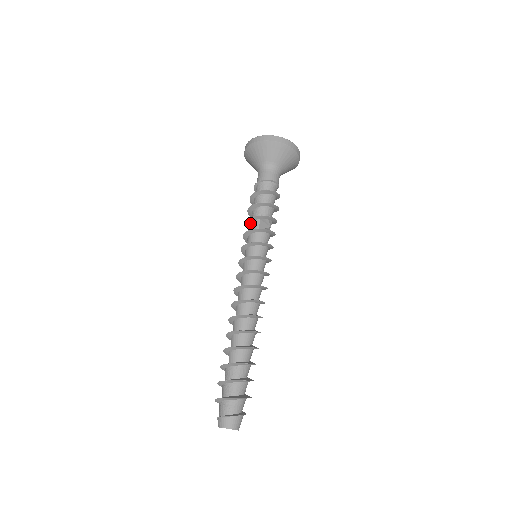
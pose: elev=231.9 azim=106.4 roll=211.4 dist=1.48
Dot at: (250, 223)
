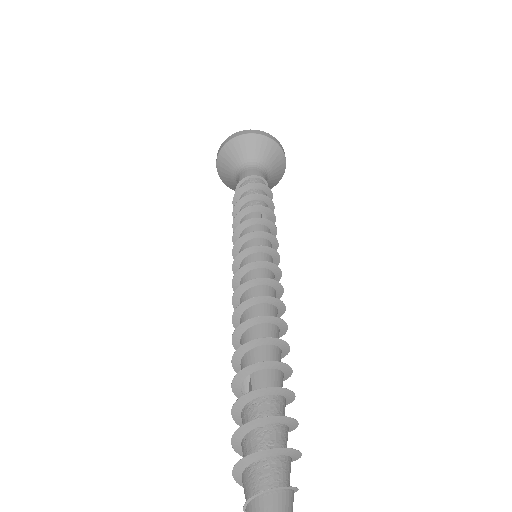
Dot at: (245, 215)
